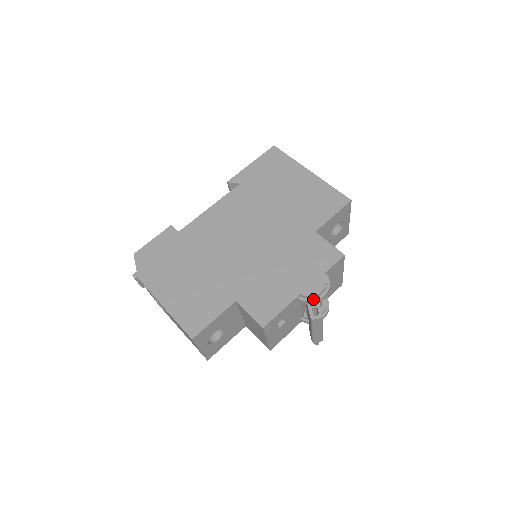
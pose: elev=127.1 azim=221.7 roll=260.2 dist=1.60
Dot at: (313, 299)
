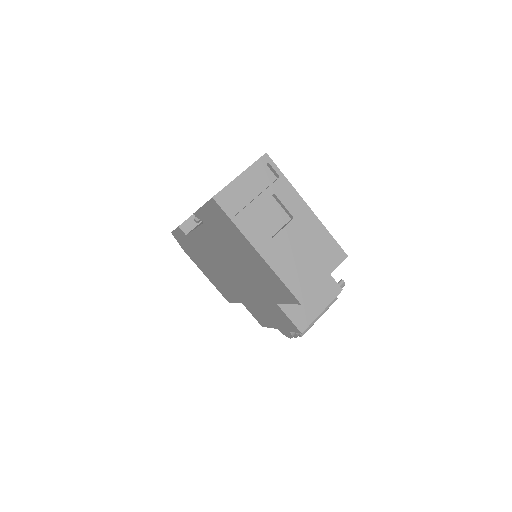
Dot at: occluded
